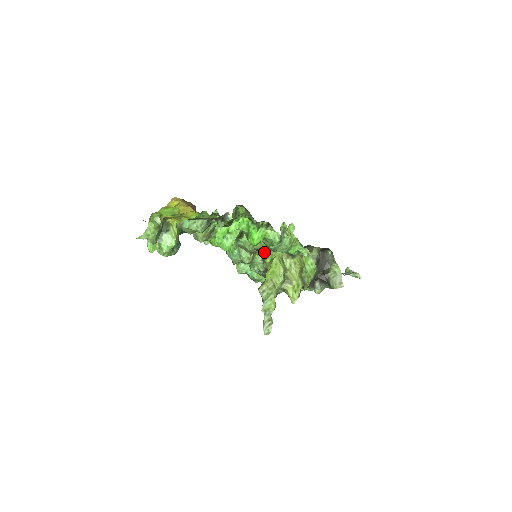
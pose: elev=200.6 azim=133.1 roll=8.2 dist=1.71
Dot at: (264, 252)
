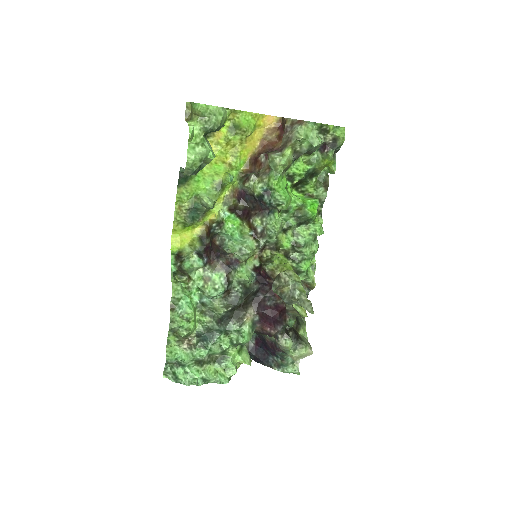
Dot at: (264, 258)
